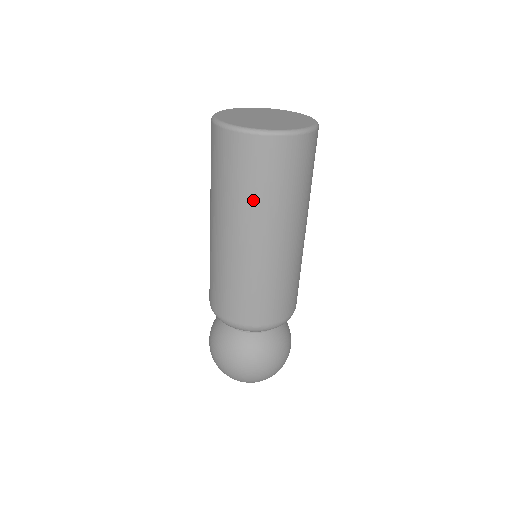
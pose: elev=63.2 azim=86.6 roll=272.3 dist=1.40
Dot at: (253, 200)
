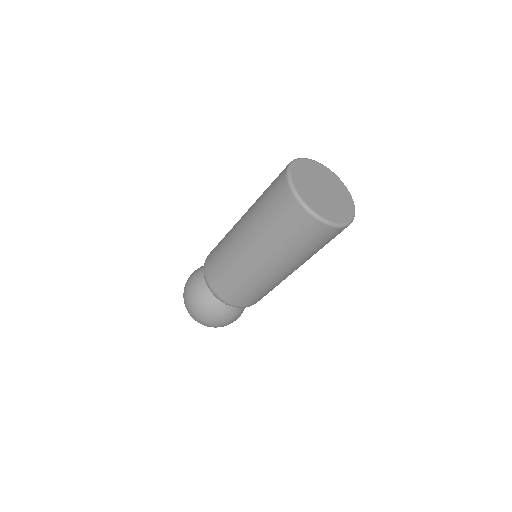
Dot at: (294, 252)
